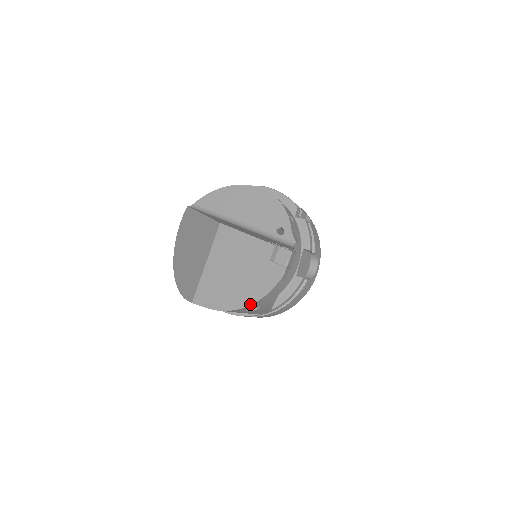
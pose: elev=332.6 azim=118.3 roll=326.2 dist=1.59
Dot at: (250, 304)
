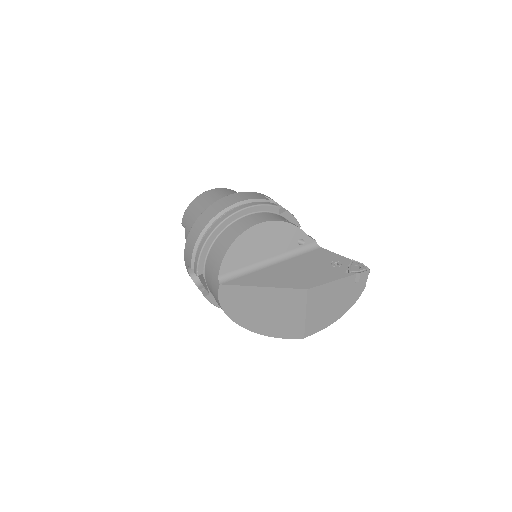
Dot at: occluded
